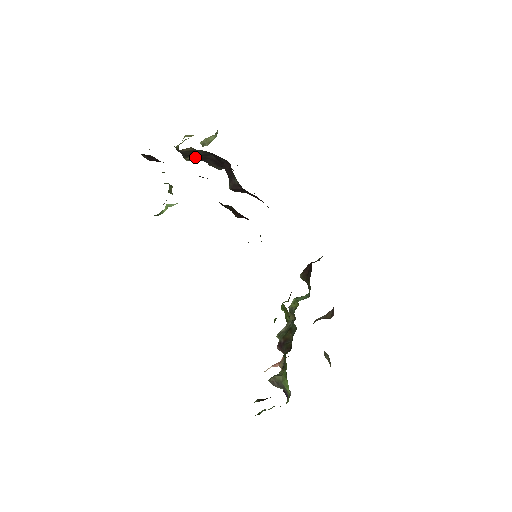
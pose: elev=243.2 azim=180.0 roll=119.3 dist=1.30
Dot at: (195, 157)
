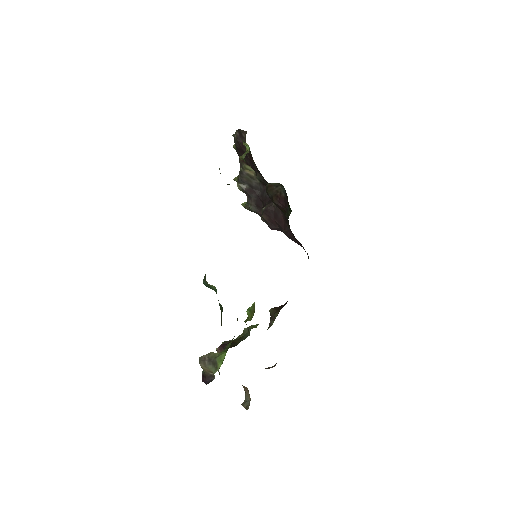
Dot at: (246, 187)
